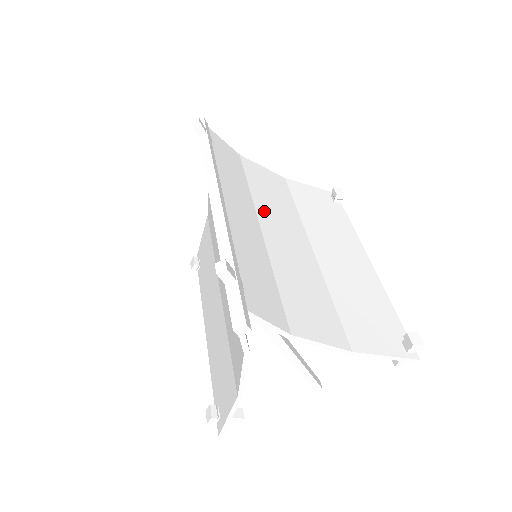
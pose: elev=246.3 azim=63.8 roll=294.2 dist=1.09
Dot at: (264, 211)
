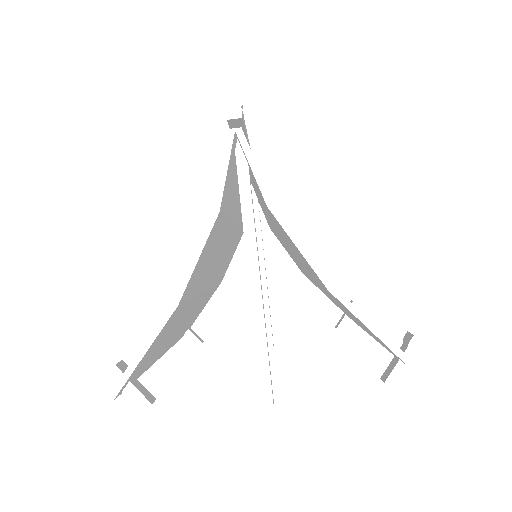
Dot at: occluded
